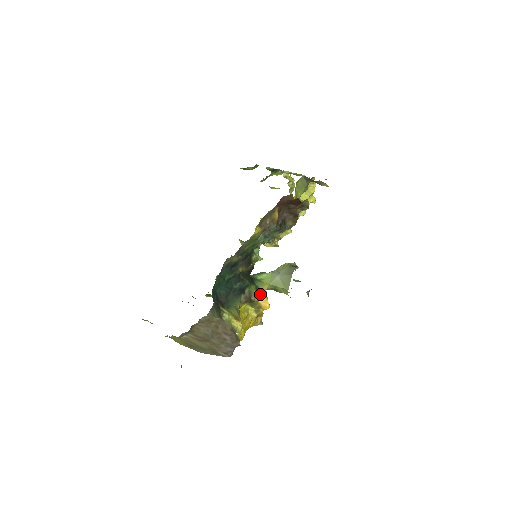
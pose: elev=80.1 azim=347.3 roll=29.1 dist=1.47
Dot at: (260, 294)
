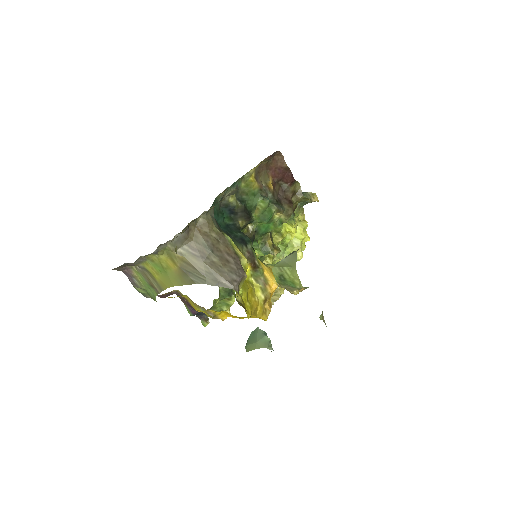
Dot at: (265, 266)
